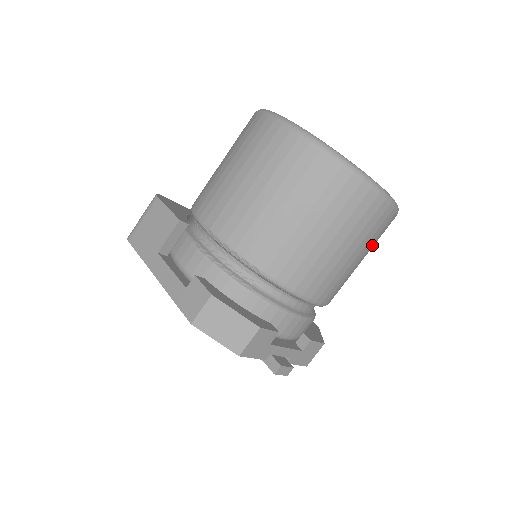
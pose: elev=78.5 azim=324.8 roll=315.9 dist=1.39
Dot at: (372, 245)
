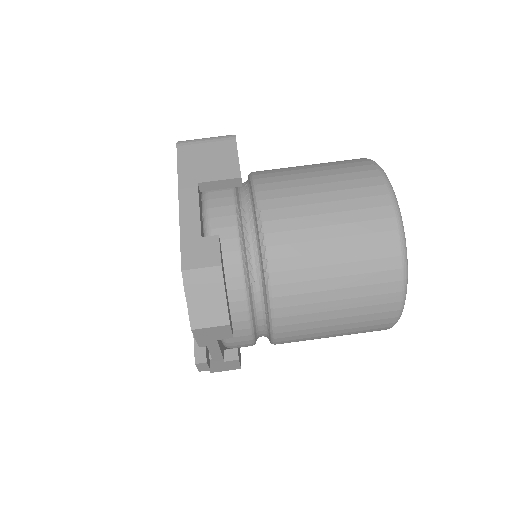
Dot at: (349, 334)
